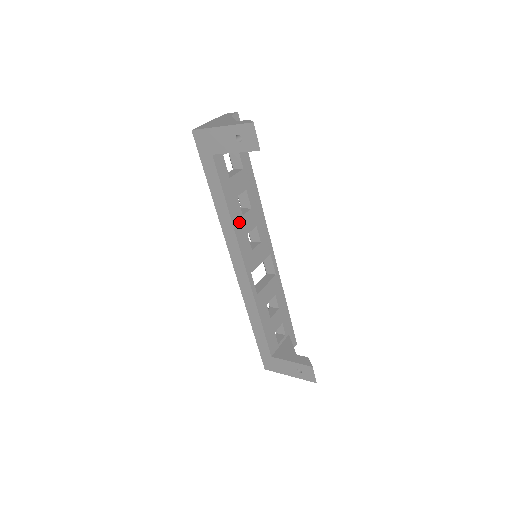
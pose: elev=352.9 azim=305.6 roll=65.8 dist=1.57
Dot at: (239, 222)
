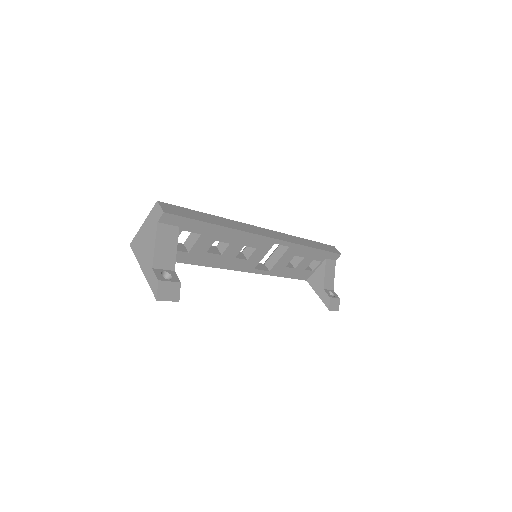
Dot at: (220, 260)
